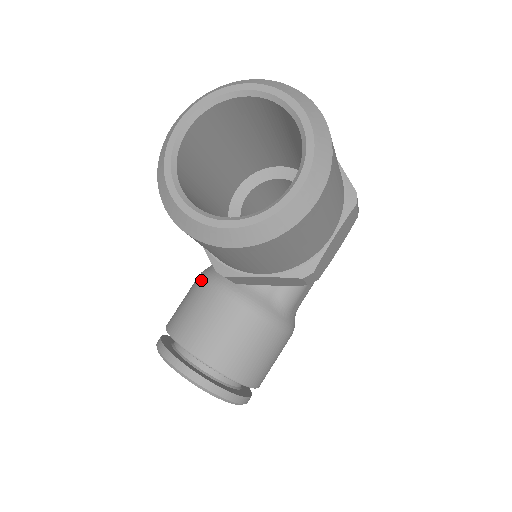
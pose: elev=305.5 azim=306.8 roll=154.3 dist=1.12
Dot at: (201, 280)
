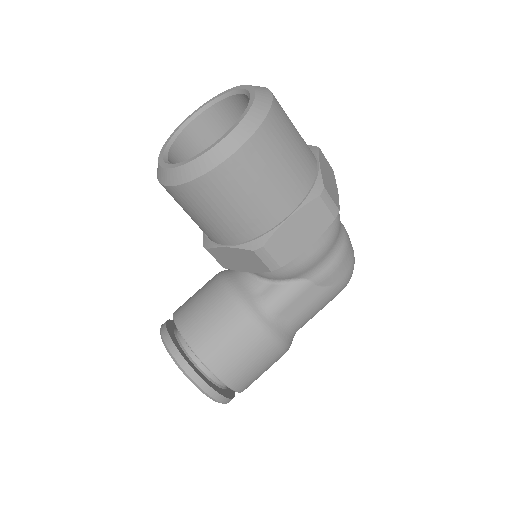
Dot at: occluded
